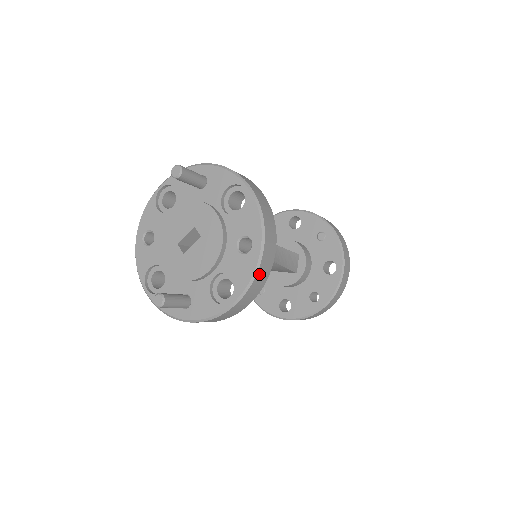
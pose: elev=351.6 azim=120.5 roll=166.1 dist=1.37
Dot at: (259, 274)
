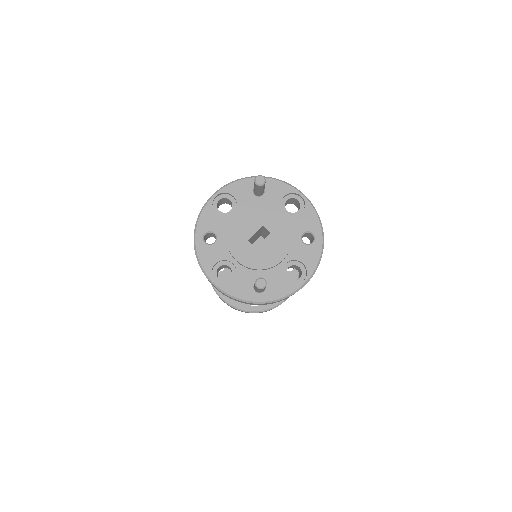
Dot at: (320, 259)
